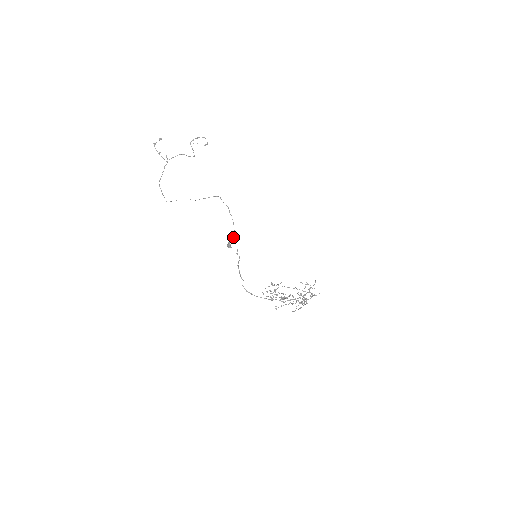
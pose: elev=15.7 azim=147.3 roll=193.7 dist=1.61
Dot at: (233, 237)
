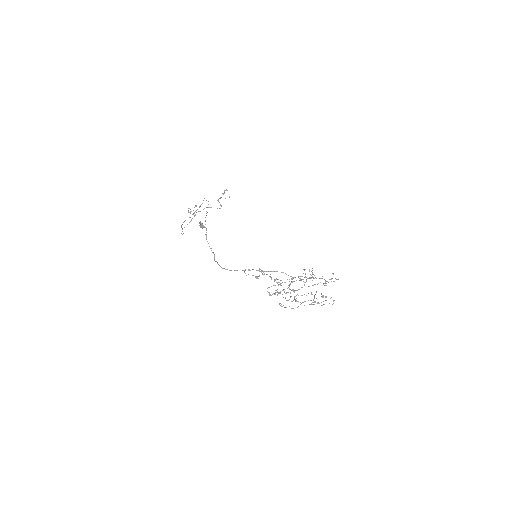
Dot at: (205, 217)
